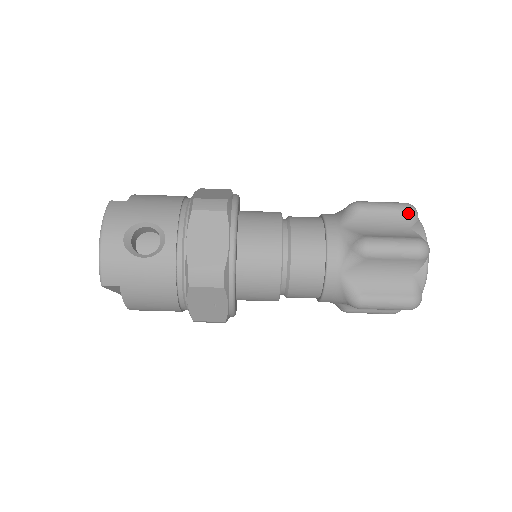
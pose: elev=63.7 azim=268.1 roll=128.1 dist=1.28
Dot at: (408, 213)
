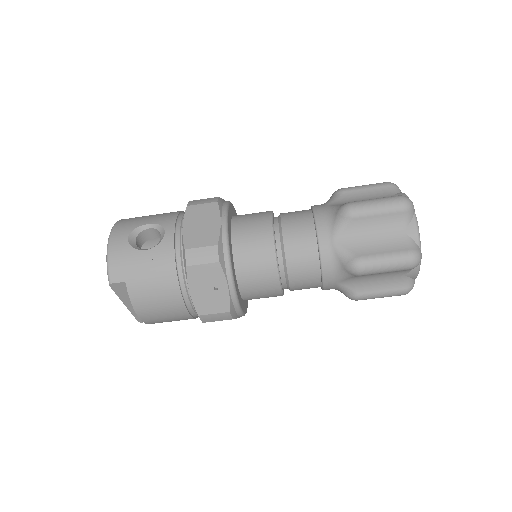
Dot at: (388, 187)
